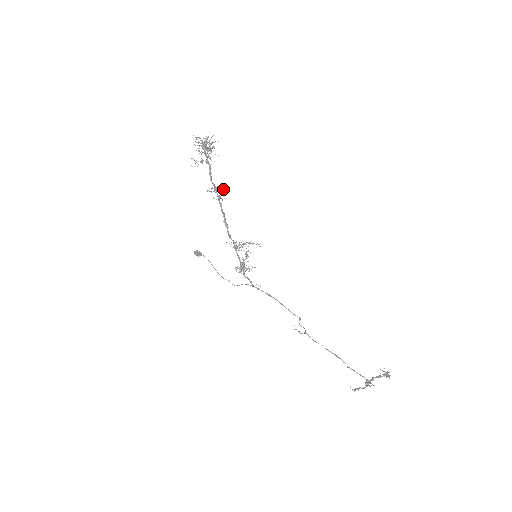
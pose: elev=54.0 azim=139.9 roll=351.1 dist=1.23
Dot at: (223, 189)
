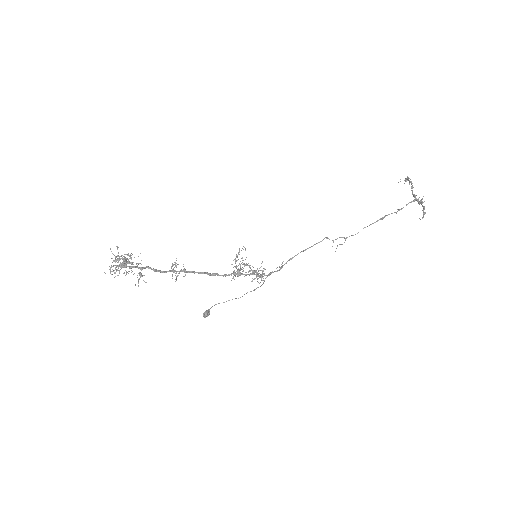
Dot at: occluded
